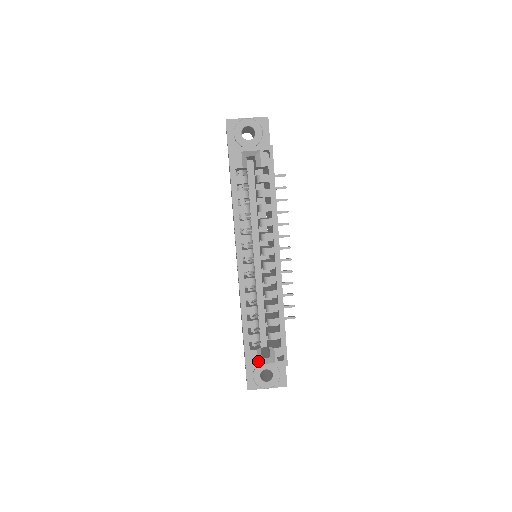
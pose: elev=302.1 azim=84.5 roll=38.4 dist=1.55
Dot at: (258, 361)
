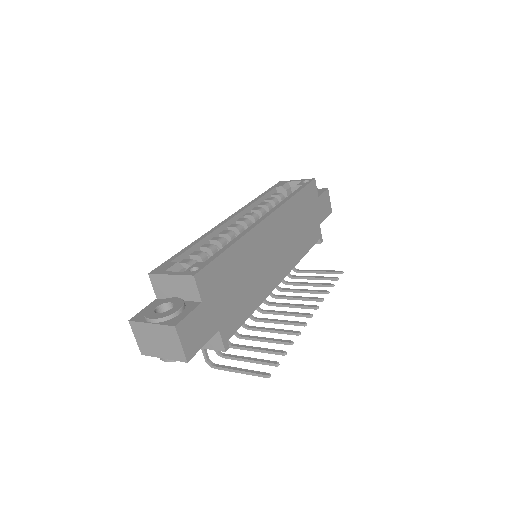
Dot at: (168, 270)
